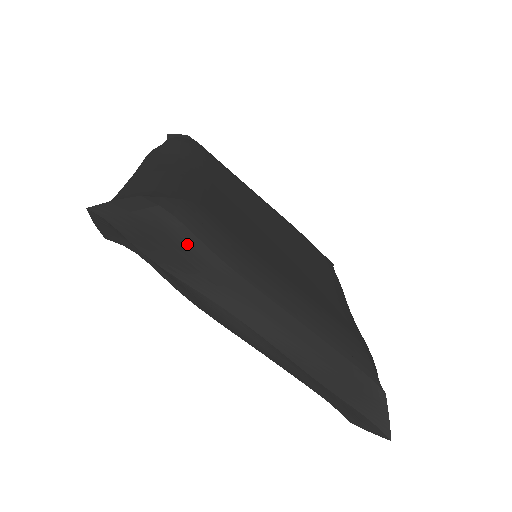
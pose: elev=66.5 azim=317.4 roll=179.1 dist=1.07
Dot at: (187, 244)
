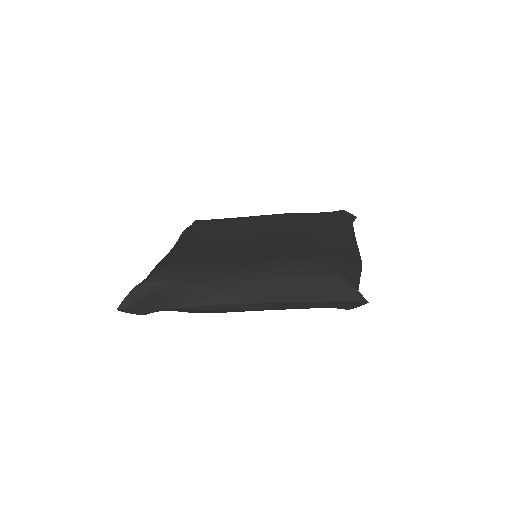
Dot at: (171, 289)
